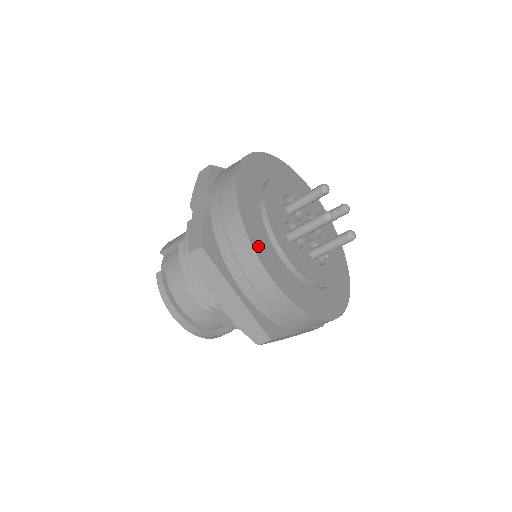
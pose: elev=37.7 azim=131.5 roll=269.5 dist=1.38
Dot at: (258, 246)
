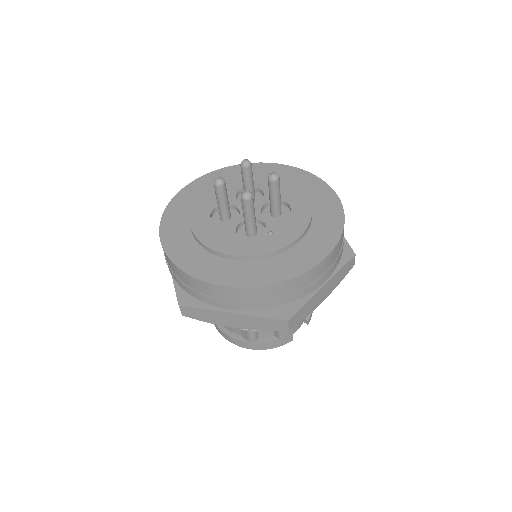
Dot at: (169, 220)
